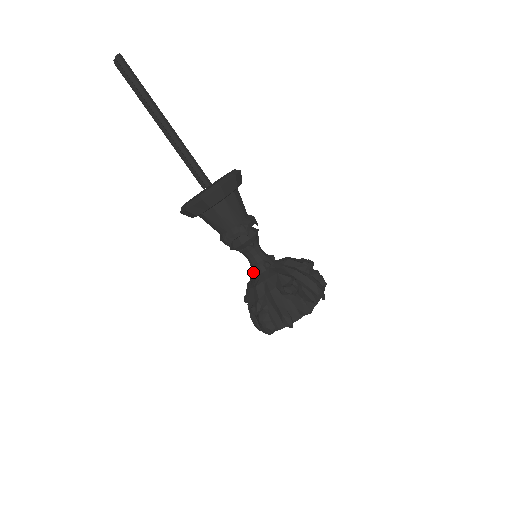
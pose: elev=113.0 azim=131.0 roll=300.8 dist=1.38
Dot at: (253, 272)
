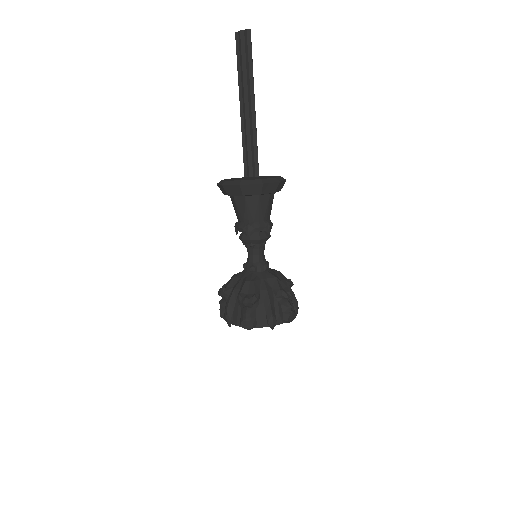
Dot at: (252, 268)
